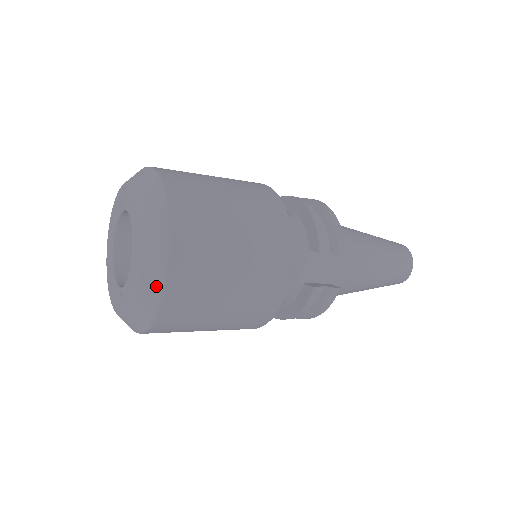
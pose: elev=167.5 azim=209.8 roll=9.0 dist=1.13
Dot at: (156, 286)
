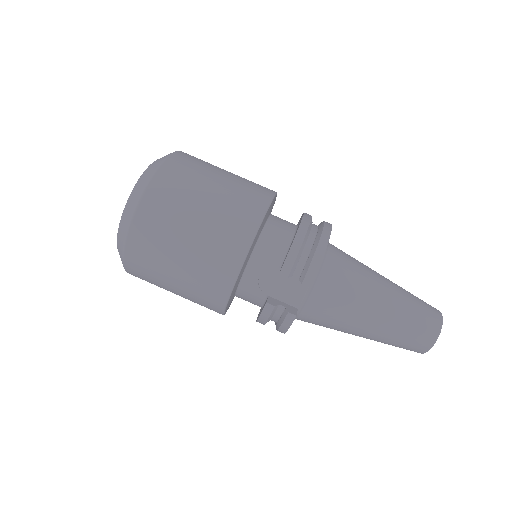
Dot at: (122, 241)
